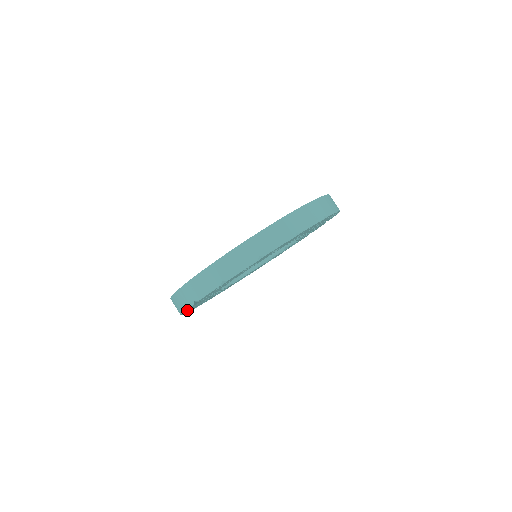
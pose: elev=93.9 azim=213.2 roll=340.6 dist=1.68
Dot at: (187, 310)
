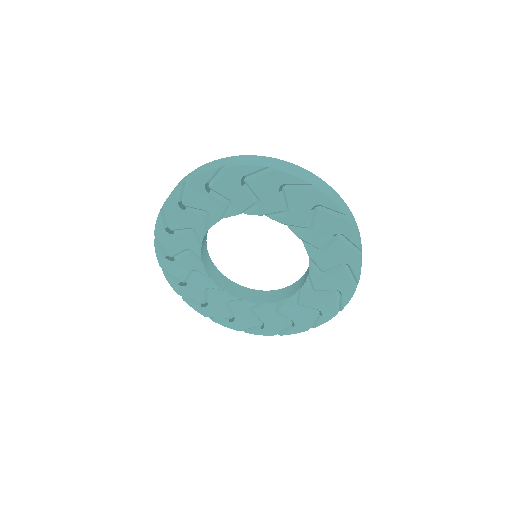
Dot at: (180, 197)
